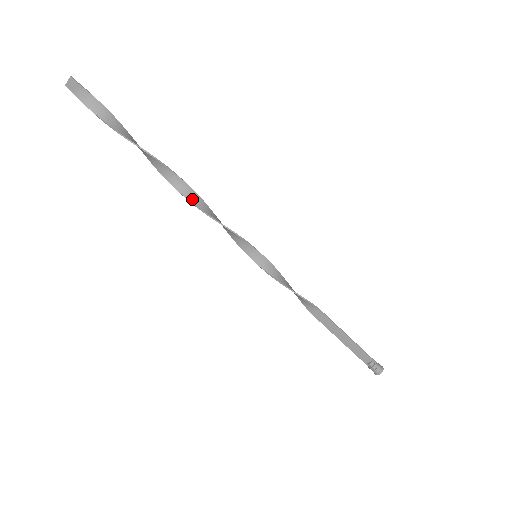
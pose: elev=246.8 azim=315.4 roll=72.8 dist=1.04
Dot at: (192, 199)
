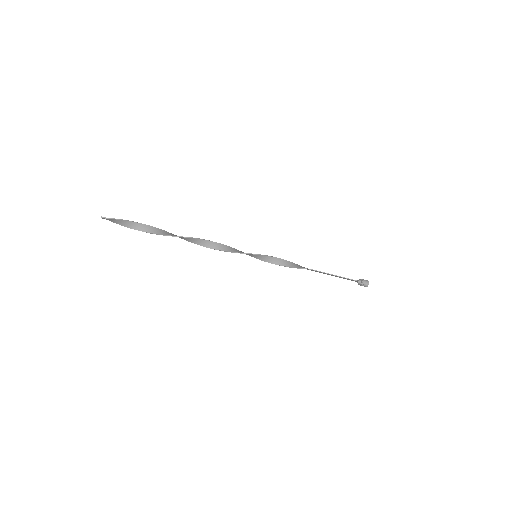
Dot at: (202, 244)
